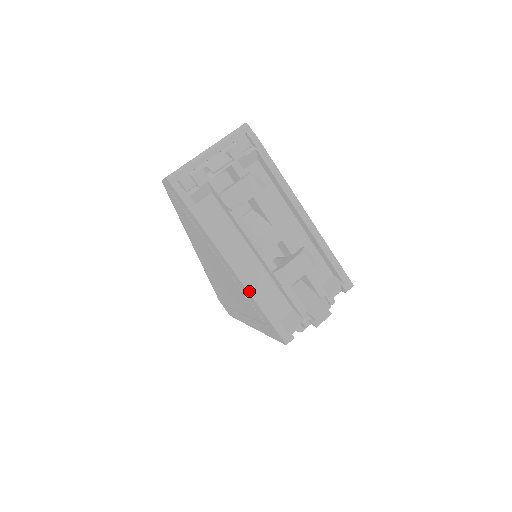
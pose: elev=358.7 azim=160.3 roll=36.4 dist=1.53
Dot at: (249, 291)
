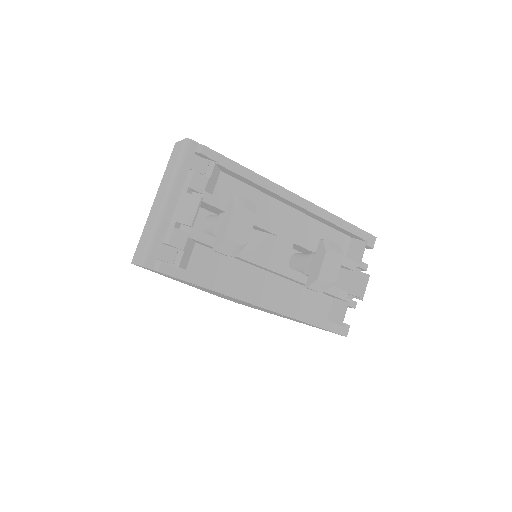
Dot at: (290, 316)
